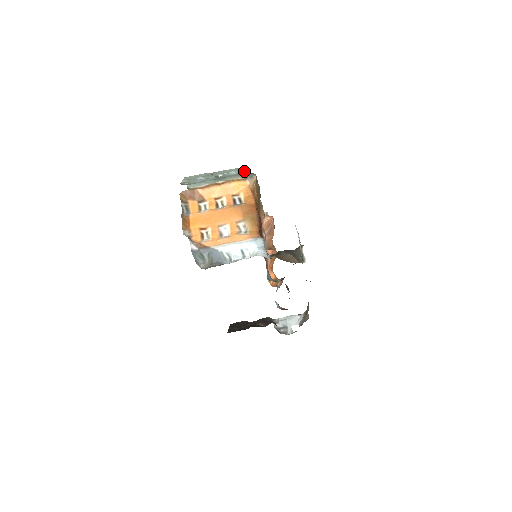
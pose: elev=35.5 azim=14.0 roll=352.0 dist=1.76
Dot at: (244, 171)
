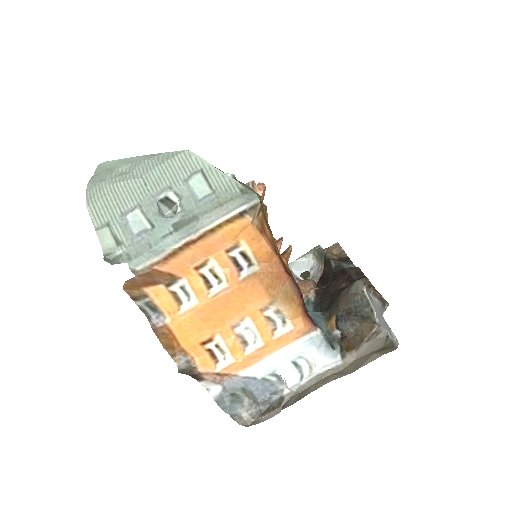
Dot at: (221, 177)
